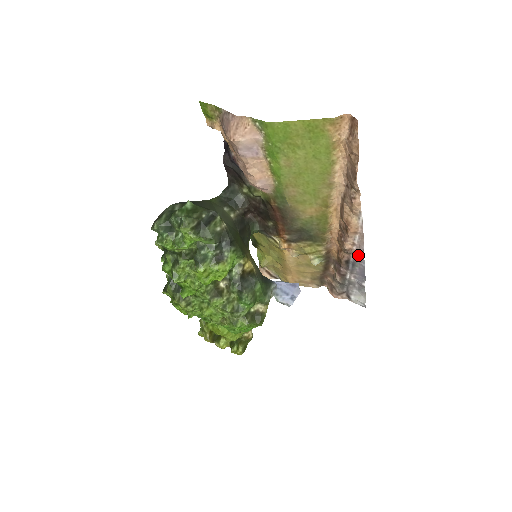
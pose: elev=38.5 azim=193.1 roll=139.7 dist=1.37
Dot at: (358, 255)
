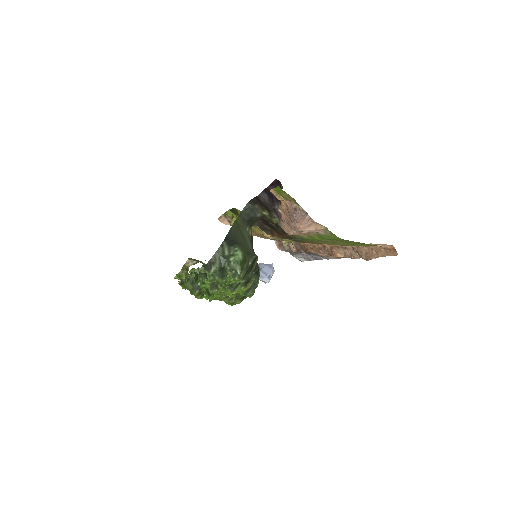
Dot at: (324, 257)
